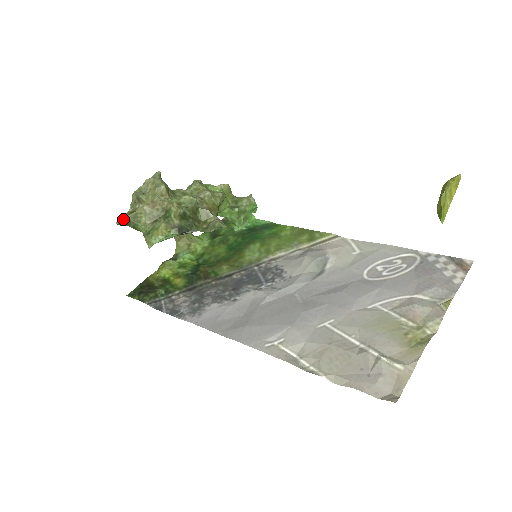
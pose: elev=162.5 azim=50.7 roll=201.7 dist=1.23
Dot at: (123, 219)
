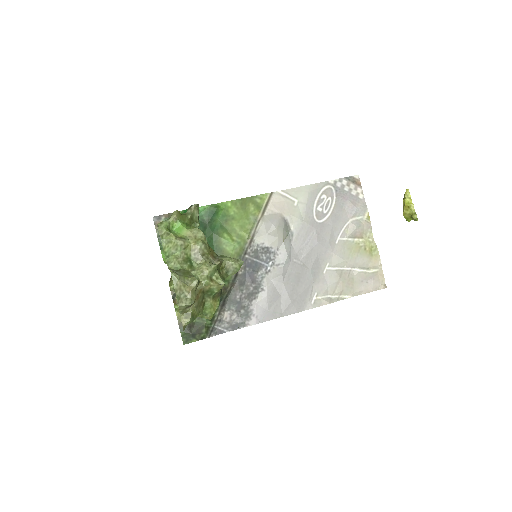
Dot at: occluded
